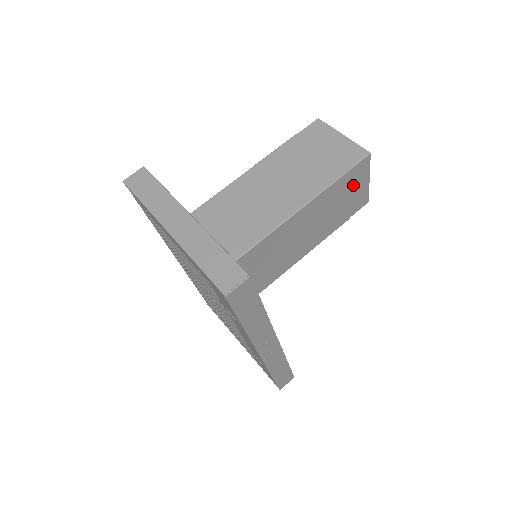
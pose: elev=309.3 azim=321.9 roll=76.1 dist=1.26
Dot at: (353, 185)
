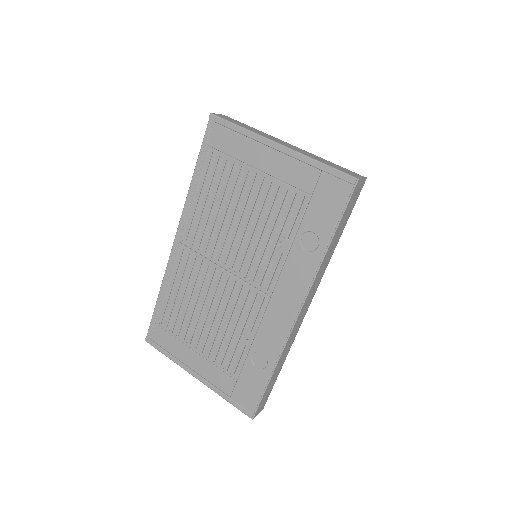
Dot at: occluded
